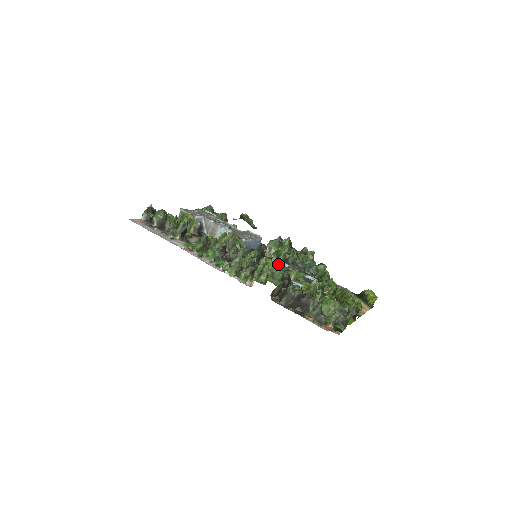
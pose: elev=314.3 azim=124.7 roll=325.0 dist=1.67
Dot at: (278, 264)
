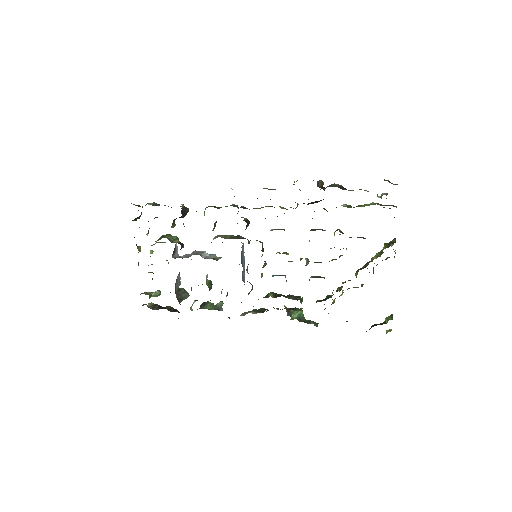
Dot at: (277, 275)
